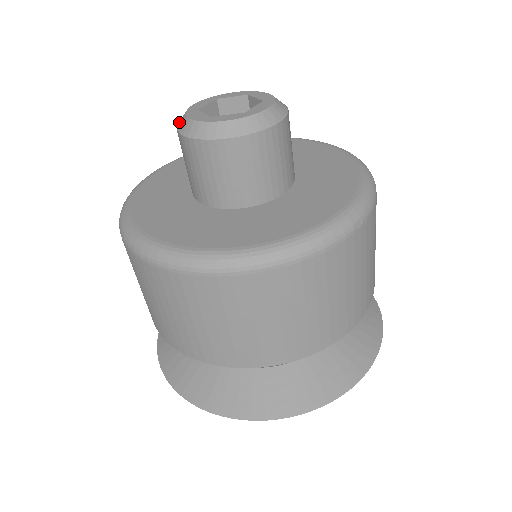
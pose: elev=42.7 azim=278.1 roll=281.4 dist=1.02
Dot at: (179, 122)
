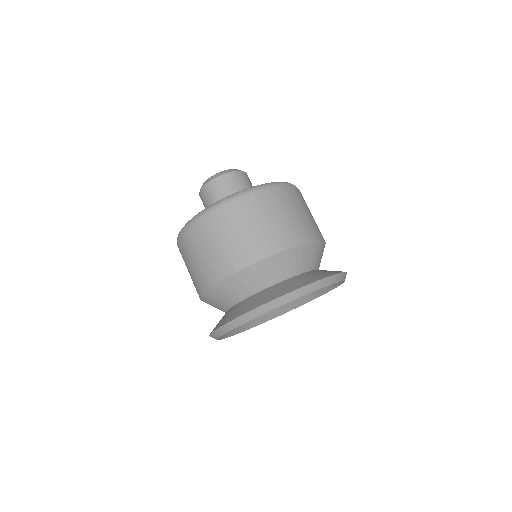
Dot at: occluded
